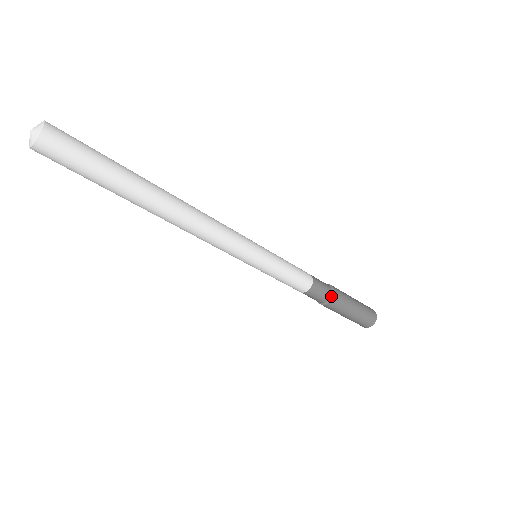
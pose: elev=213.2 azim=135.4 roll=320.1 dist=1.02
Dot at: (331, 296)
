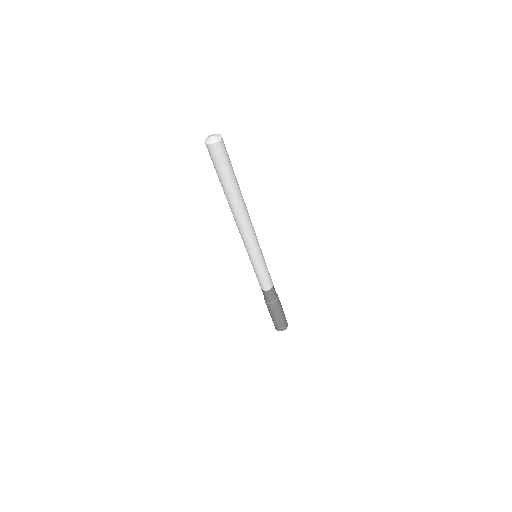
Dot at: (277, 295)
